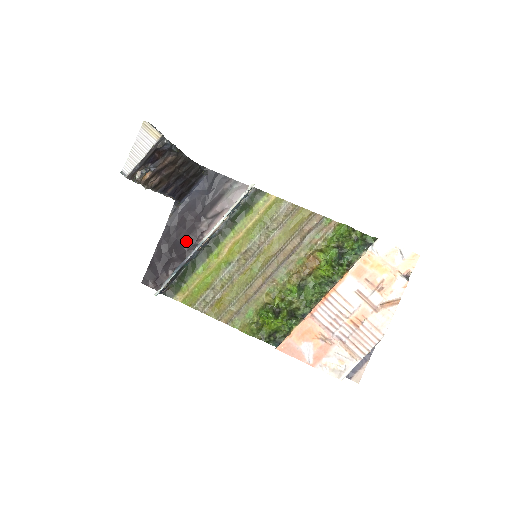
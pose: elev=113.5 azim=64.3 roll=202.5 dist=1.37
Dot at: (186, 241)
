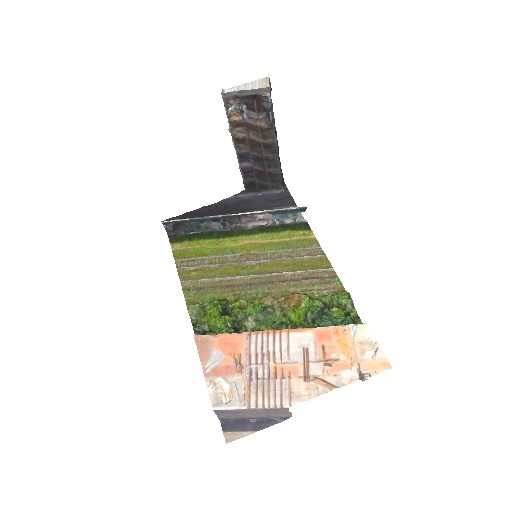
Dot at: (223, 219)
